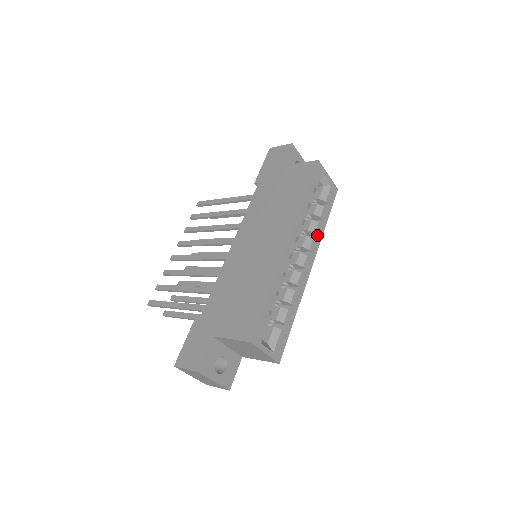
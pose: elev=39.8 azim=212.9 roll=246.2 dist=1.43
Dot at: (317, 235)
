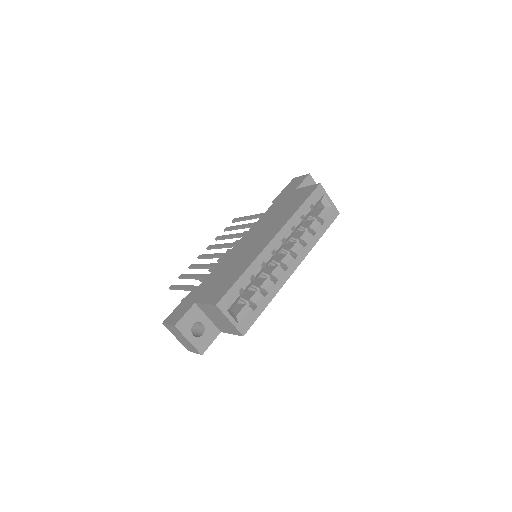
Dot at: (308, 244)
